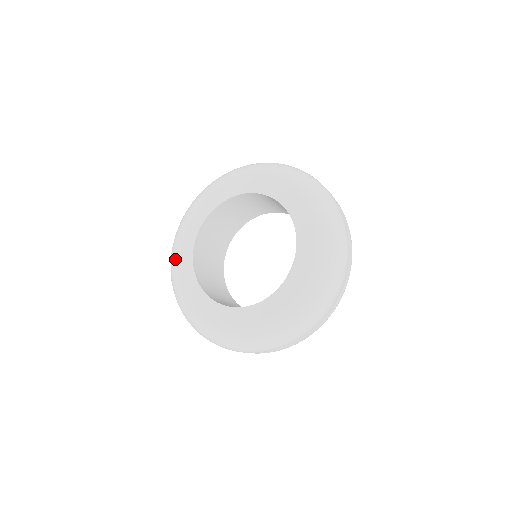
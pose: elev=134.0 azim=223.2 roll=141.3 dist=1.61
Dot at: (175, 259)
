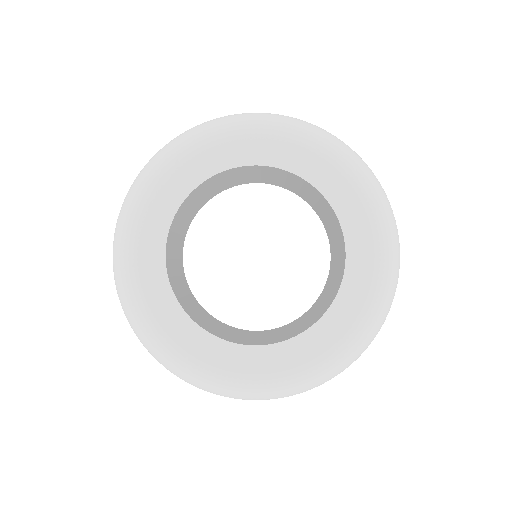
Dot at: (130, 255)
